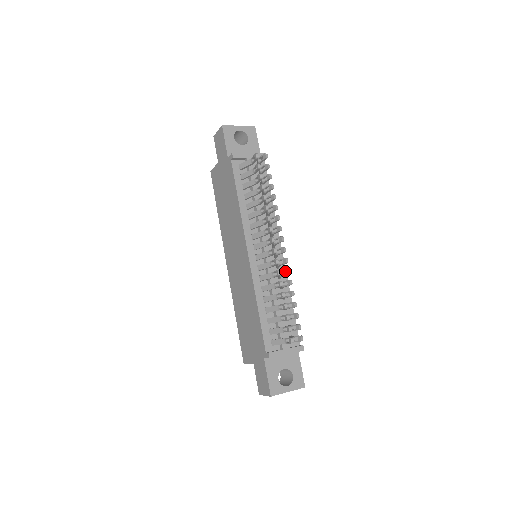
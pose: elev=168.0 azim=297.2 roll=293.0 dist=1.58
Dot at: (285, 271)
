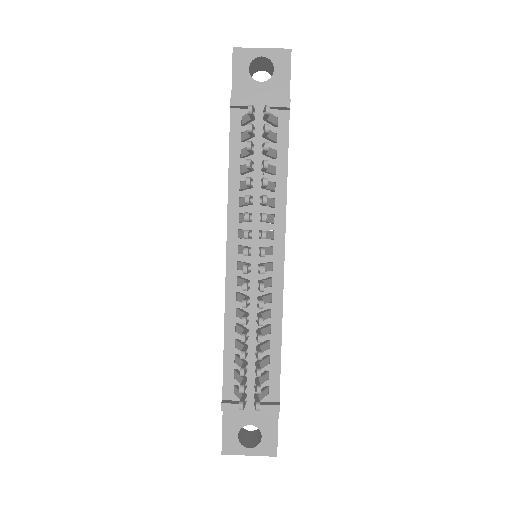
Dot at: occluded
